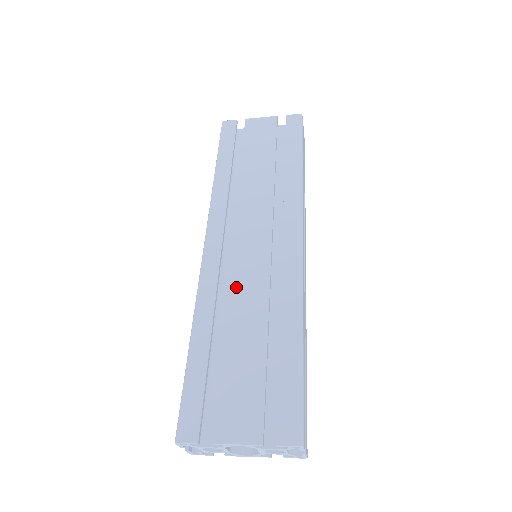
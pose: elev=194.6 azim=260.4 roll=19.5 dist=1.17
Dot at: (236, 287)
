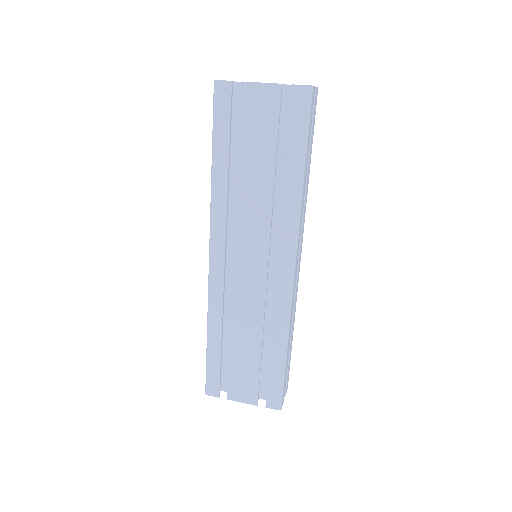
Dot at: (238, 303)
